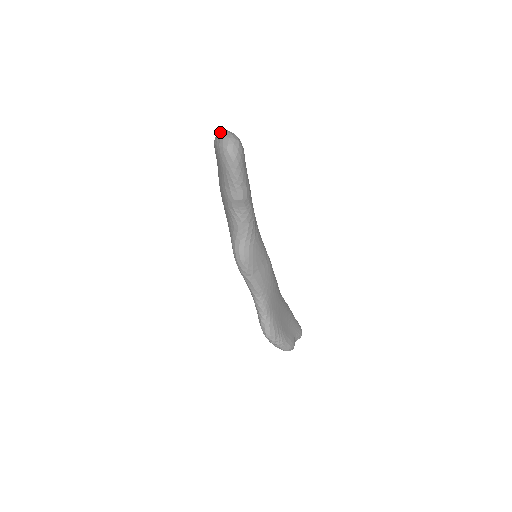
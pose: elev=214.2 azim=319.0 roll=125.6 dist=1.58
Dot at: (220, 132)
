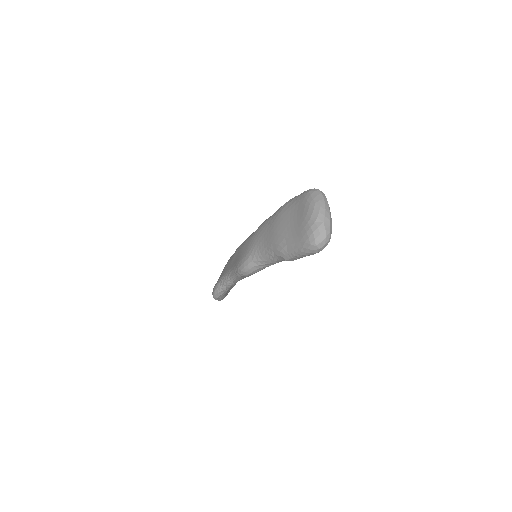
Dot at: (323, 213)
